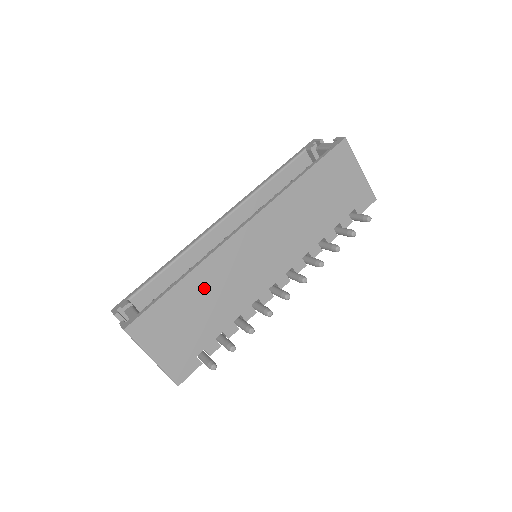
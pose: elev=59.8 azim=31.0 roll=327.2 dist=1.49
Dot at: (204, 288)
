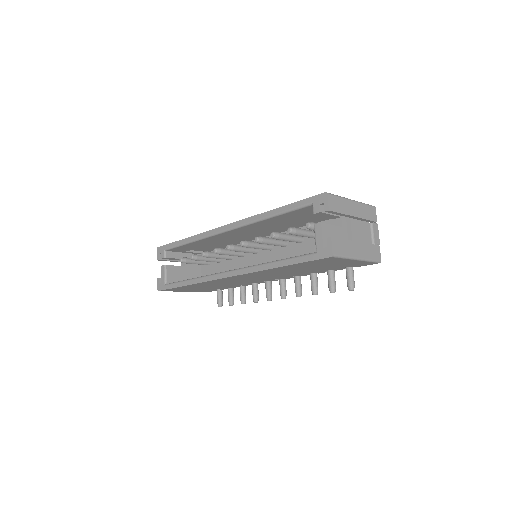
Dot at: (206, 285)
